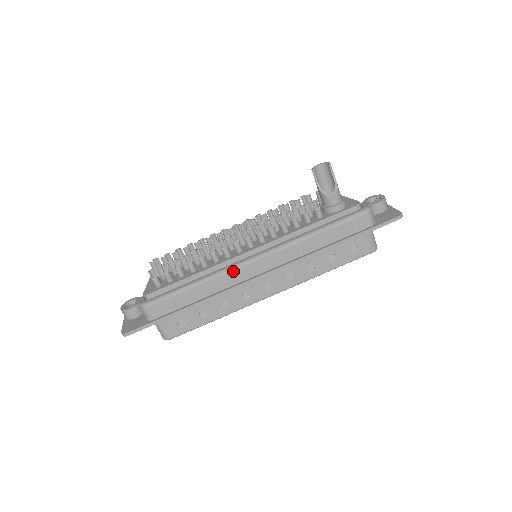
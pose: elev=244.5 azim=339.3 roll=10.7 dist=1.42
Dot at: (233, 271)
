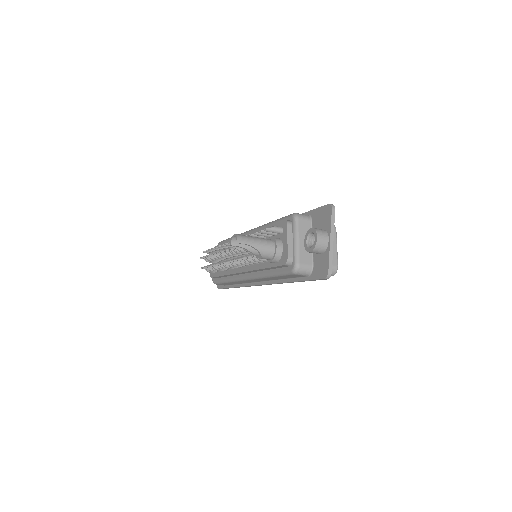
Dot at: (239, 281)
